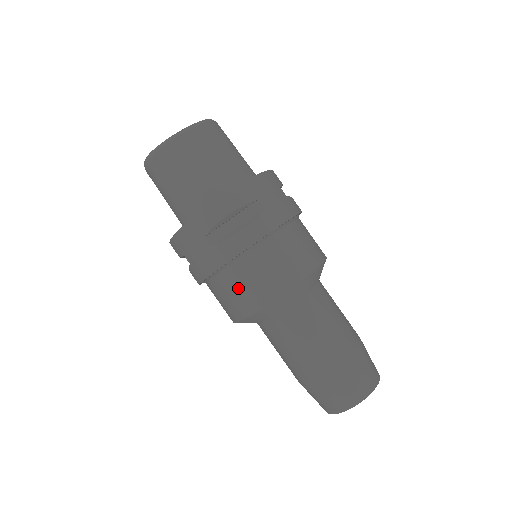
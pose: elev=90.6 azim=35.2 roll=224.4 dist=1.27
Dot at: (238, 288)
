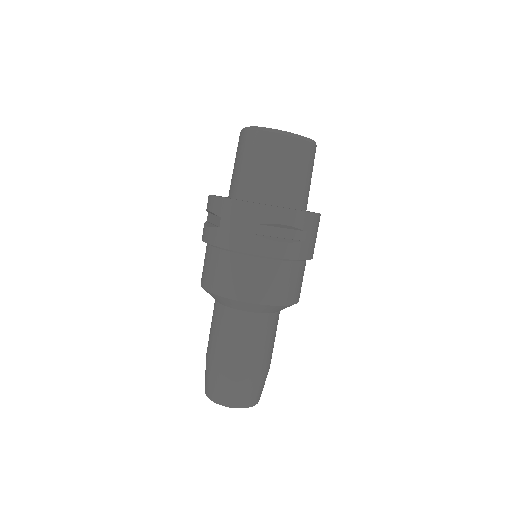
Dot at: (241, 275)
